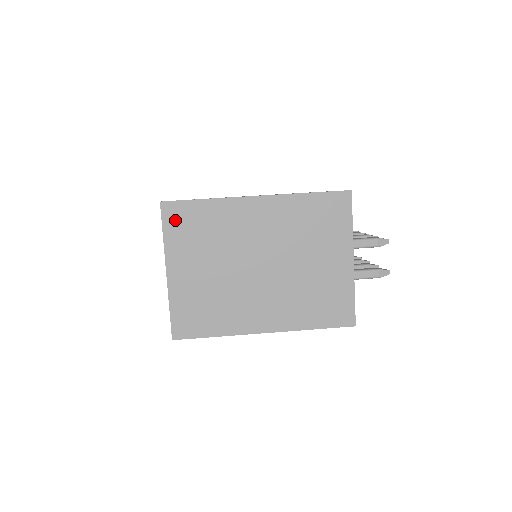
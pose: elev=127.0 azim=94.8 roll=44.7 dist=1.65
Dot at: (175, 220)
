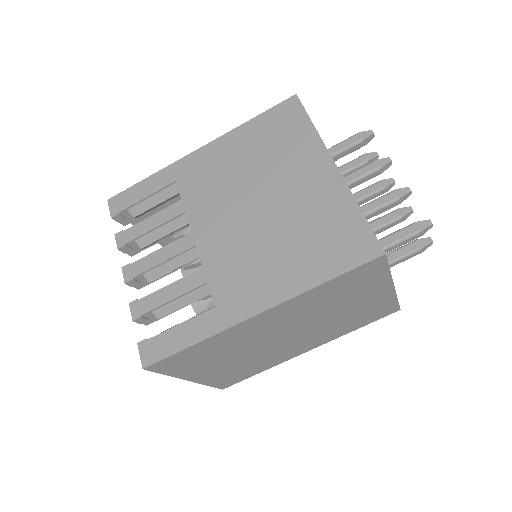
Dot at: (171, 366)
